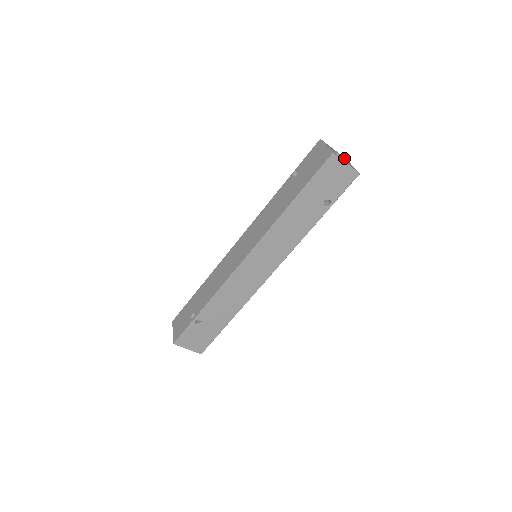
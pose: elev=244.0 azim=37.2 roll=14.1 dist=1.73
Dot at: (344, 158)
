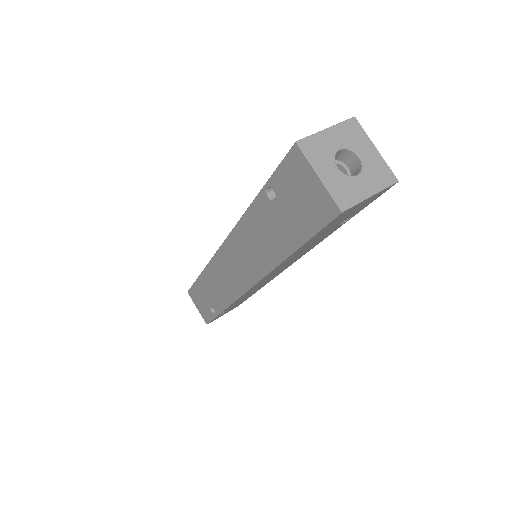
Dot at: (354, 137)
